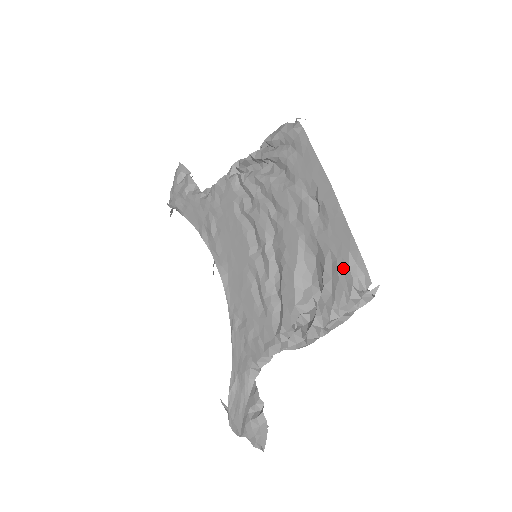
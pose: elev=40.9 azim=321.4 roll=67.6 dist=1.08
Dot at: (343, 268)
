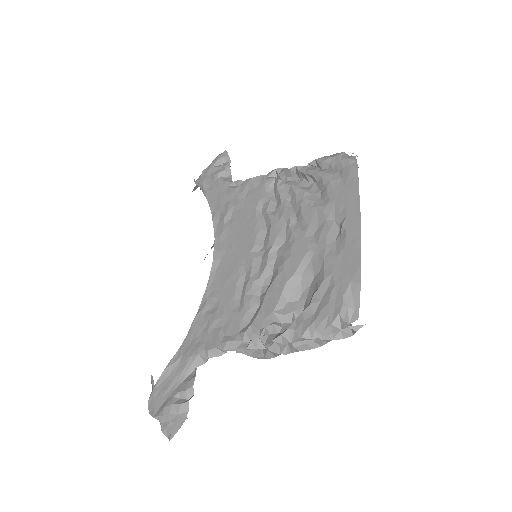
Dot at: (337, 294)
